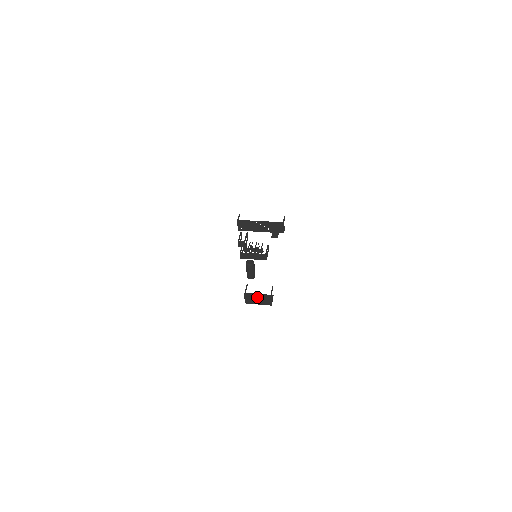
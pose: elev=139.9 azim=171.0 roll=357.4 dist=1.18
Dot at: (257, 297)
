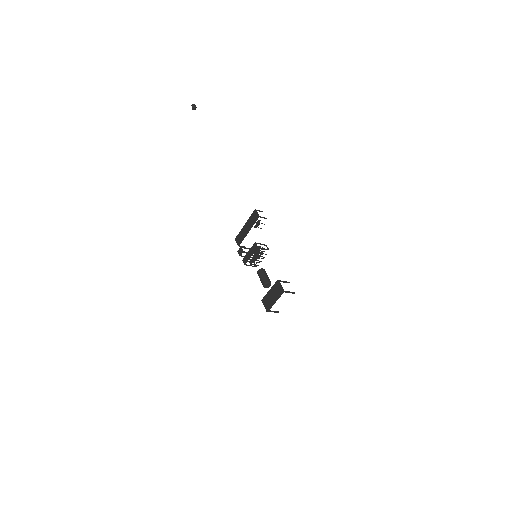
Dot at: (270, 294)
